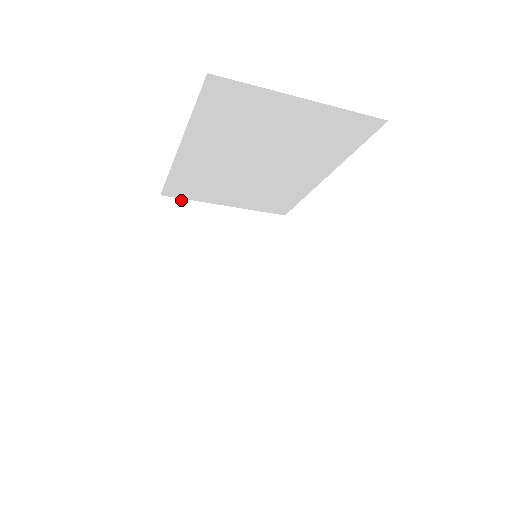
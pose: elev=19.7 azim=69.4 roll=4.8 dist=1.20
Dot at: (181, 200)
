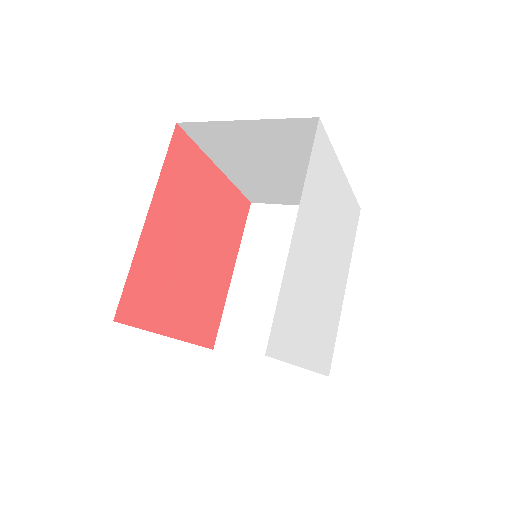
Dot at: (196, 123)
